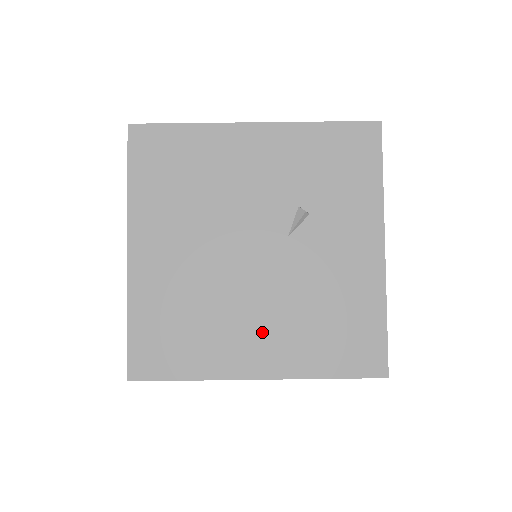
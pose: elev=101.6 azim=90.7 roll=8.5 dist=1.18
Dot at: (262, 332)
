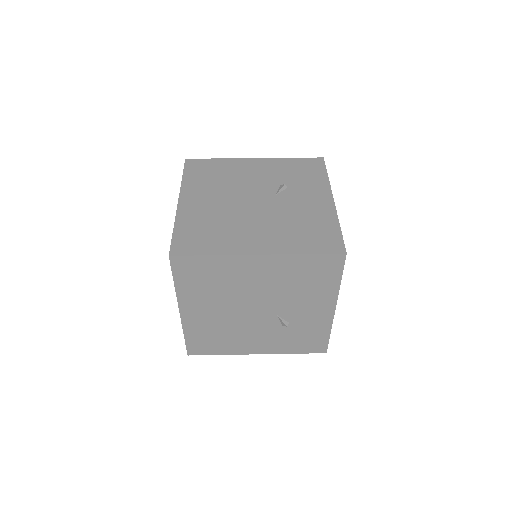
Dot at: (260, 233)
